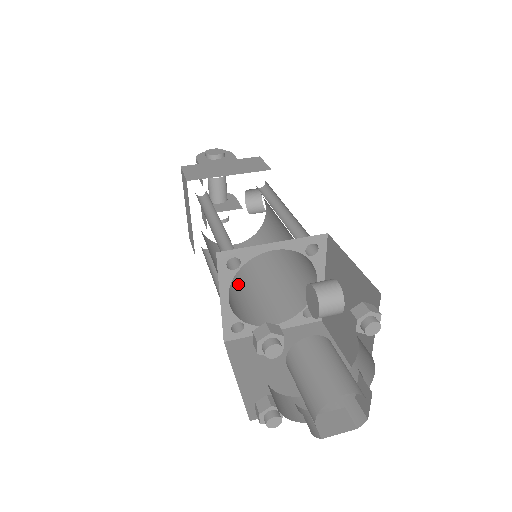
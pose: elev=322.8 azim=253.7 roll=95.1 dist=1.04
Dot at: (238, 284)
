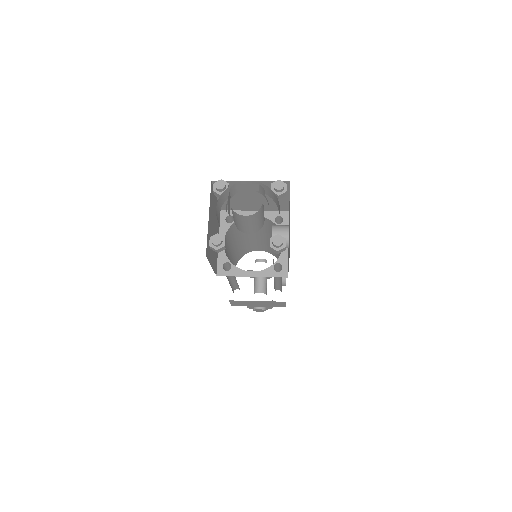
Dot at: occluded
